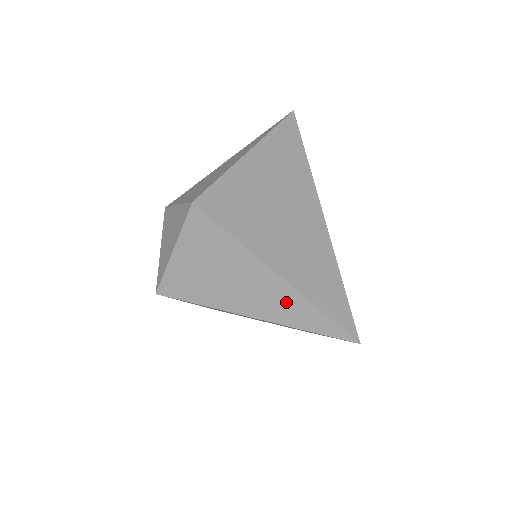
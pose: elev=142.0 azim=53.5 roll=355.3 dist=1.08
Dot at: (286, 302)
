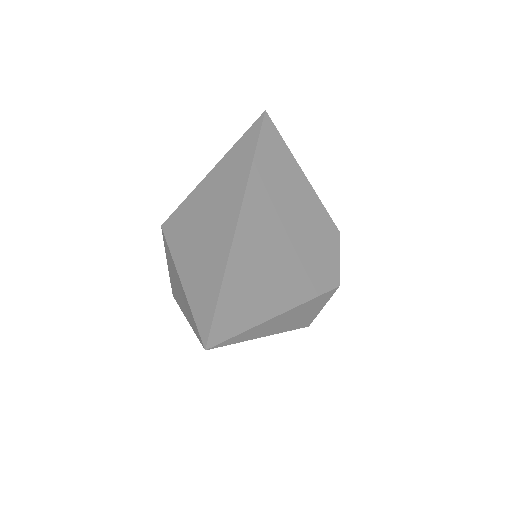
Dot at: (188, 308)
